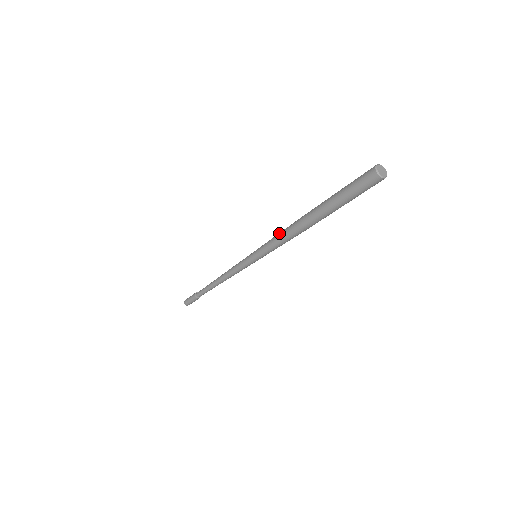
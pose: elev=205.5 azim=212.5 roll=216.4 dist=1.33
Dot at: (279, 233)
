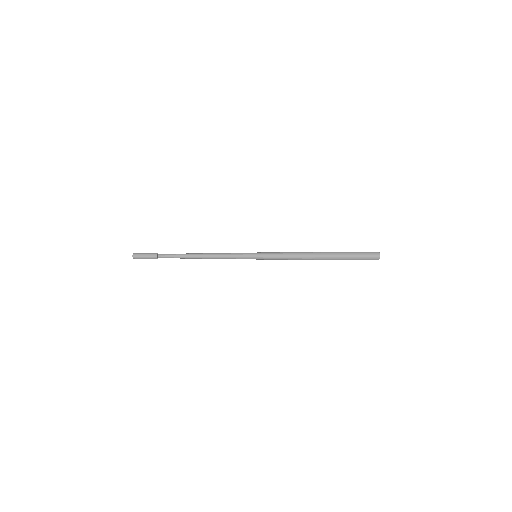
Dot at: (291, 258)
